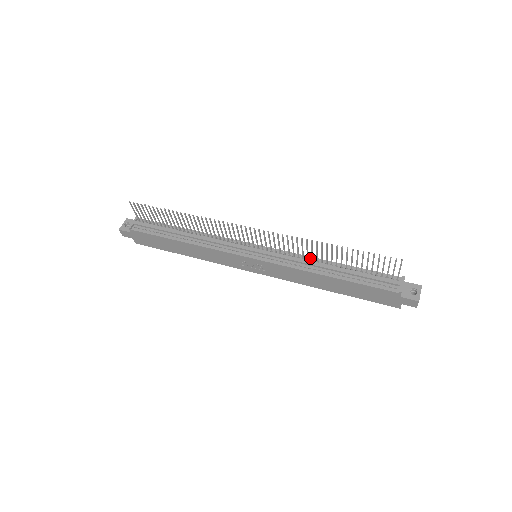
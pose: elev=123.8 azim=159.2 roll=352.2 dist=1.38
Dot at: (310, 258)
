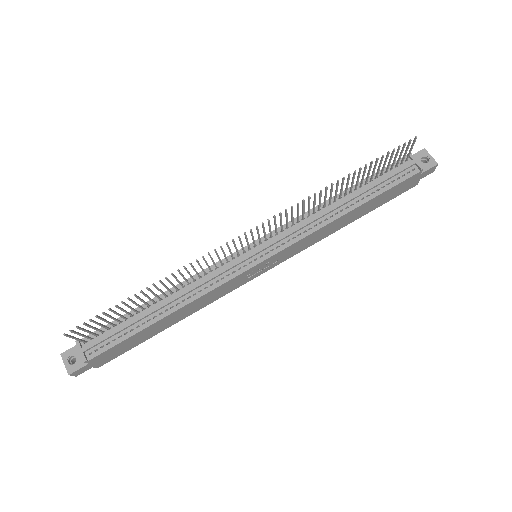
Dot at: (314, 210)
